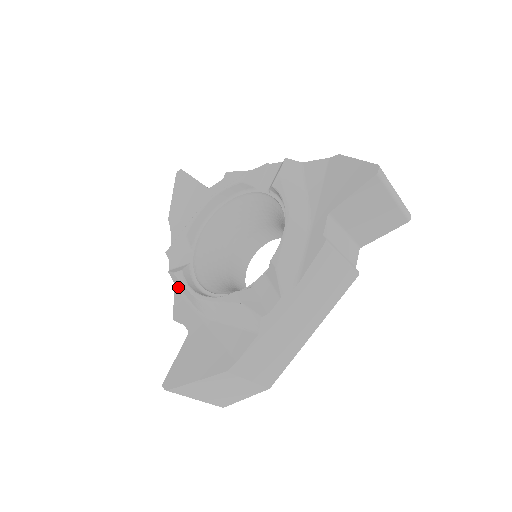
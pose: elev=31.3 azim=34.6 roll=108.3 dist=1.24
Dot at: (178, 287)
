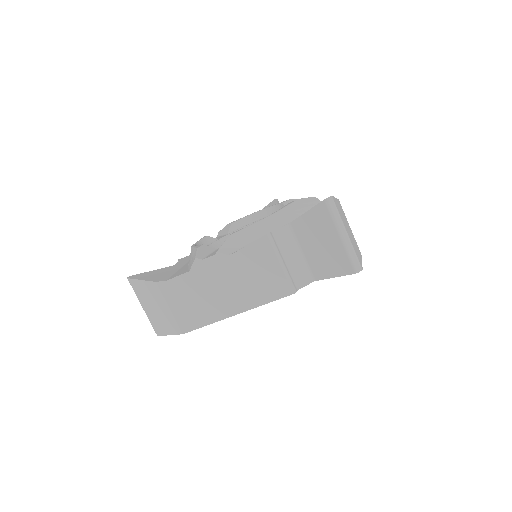
Dot at: occluded
